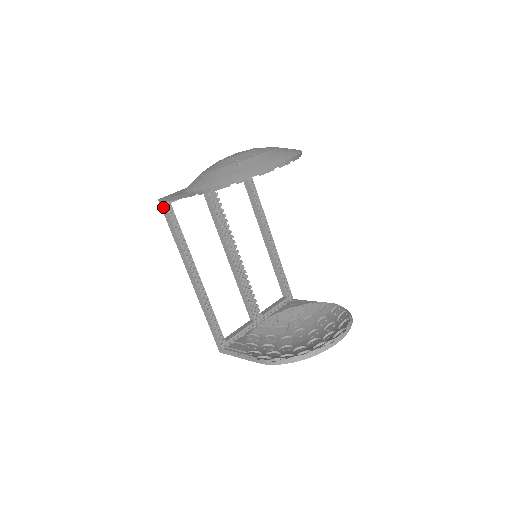
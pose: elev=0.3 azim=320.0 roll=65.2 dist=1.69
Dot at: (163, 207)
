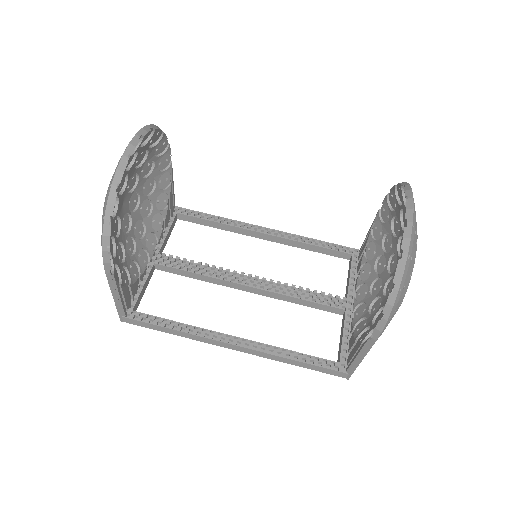
Dot at: (131, 322)
